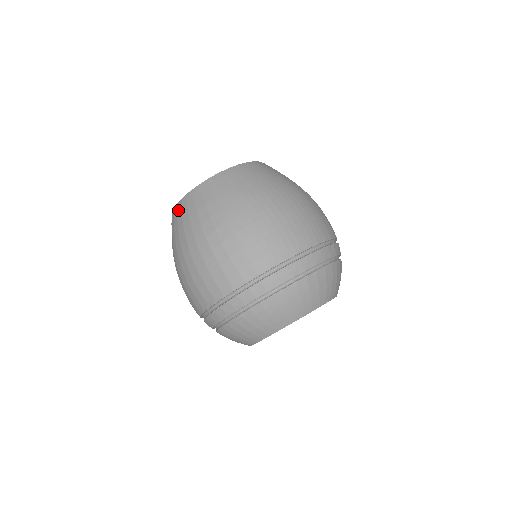
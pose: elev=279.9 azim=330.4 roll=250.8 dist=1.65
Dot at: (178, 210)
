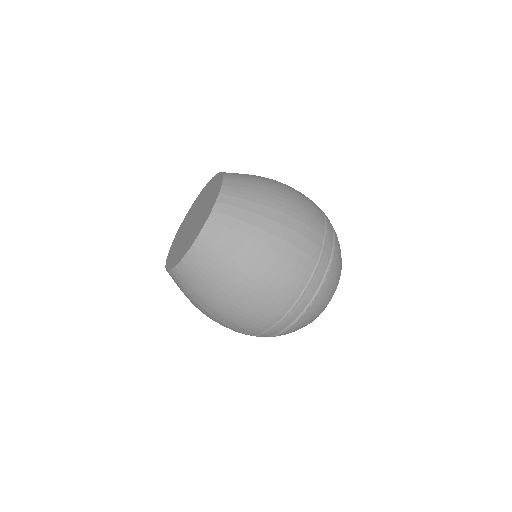
Dot at: occluded
